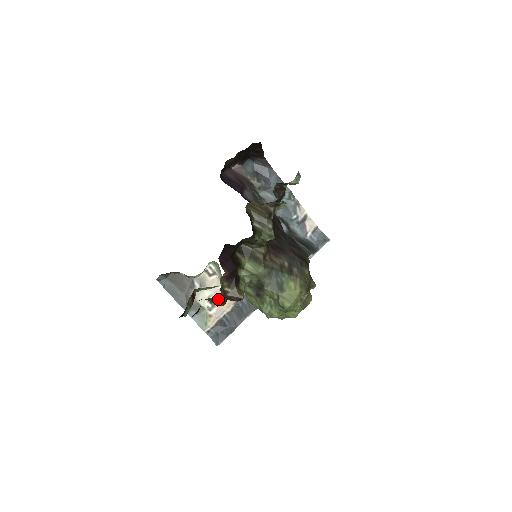
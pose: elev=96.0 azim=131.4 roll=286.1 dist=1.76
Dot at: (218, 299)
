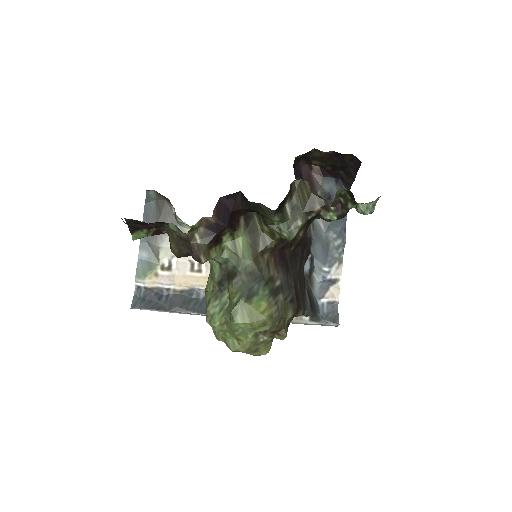
Dot at: (179, 240)
